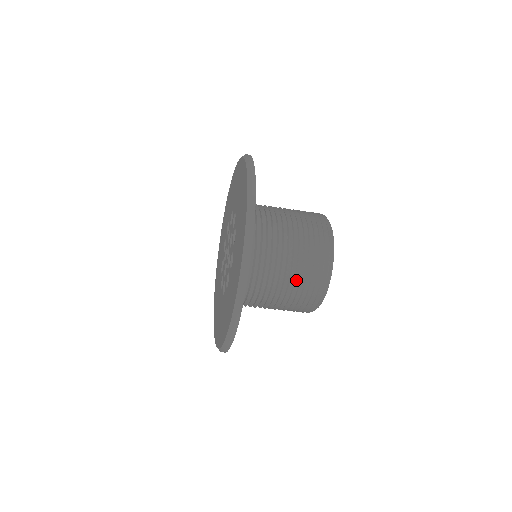
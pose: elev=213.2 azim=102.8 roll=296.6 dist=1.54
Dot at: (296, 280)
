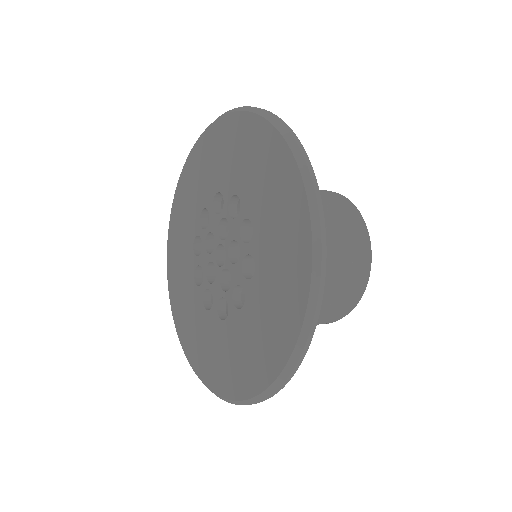
Dot at: occluded
